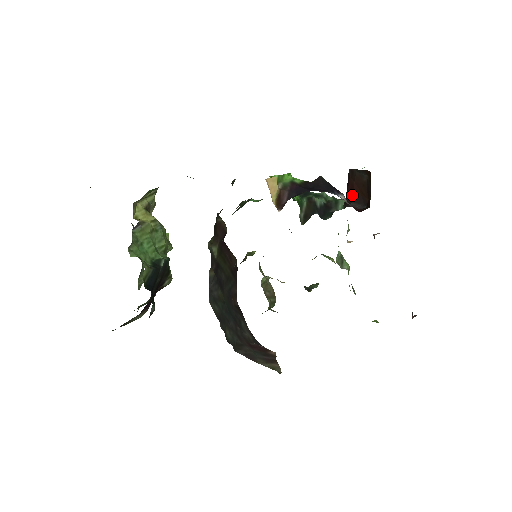
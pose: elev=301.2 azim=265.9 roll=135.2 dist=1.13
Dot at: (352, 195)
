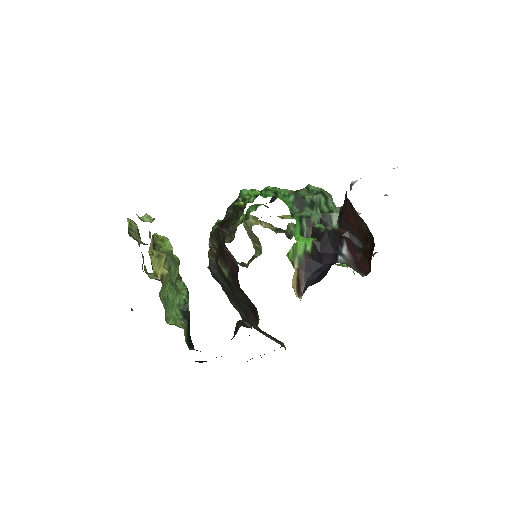
Dot at: (349, 225)
